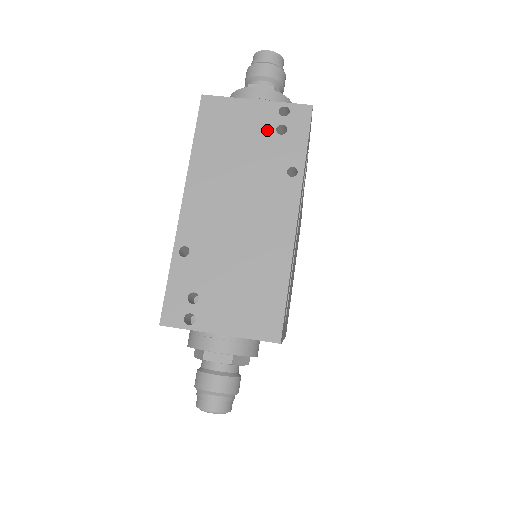
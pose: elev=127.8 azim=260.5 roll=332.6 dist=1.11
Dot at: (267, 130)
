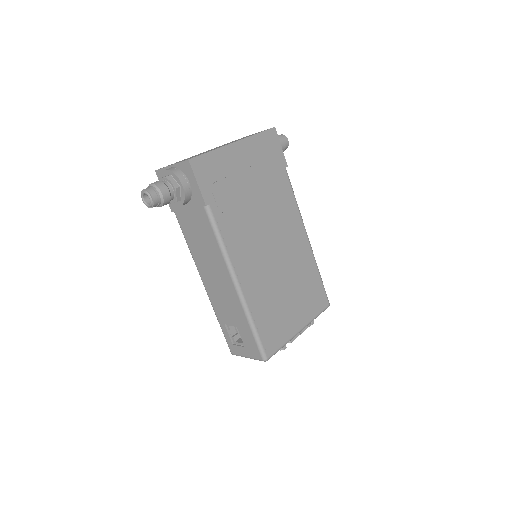
Dot at: occluded
